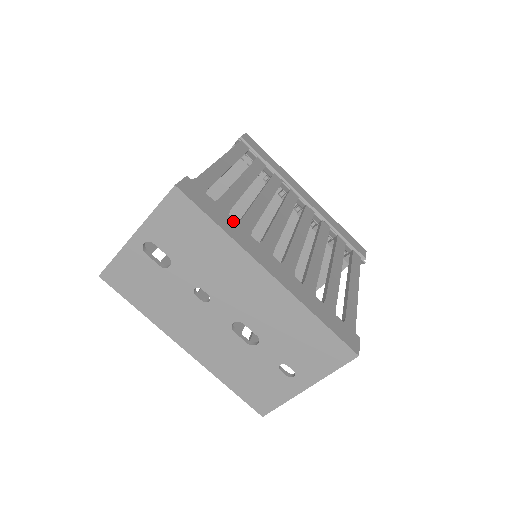
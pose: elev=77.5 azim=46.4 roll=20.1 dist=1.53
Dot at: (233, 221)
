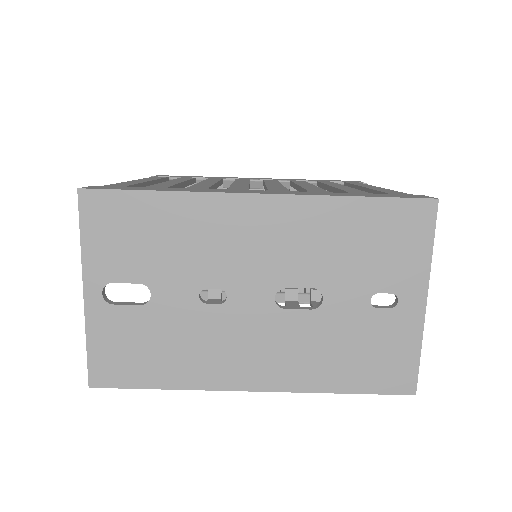
Dot at: (177, 188)
